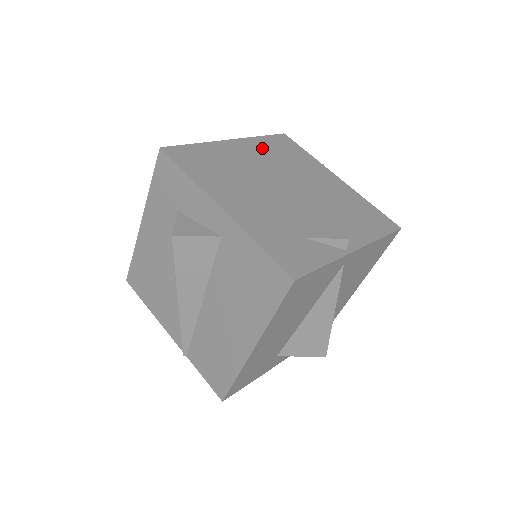
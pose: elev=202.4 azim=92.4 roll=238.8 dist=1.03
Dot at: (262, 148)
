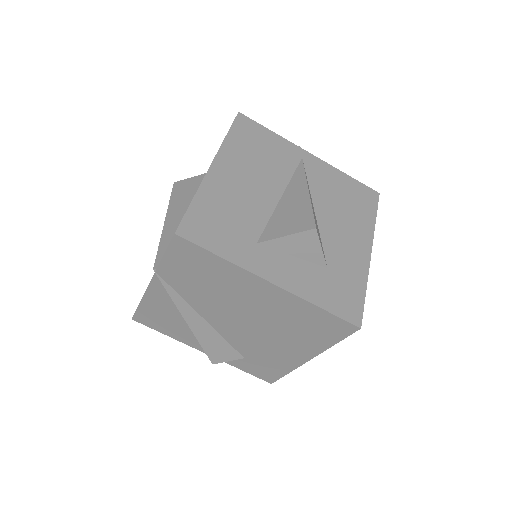
Dot at: occluded
